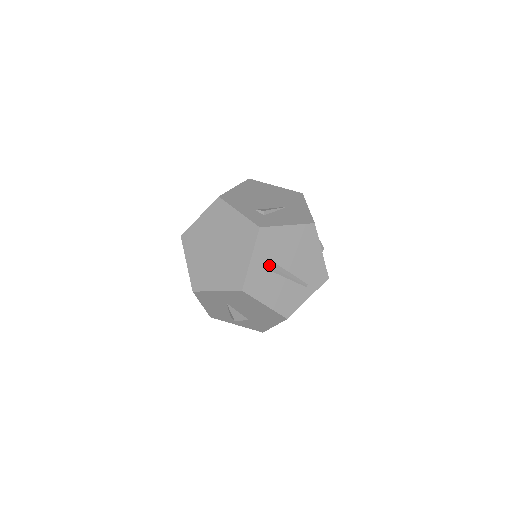
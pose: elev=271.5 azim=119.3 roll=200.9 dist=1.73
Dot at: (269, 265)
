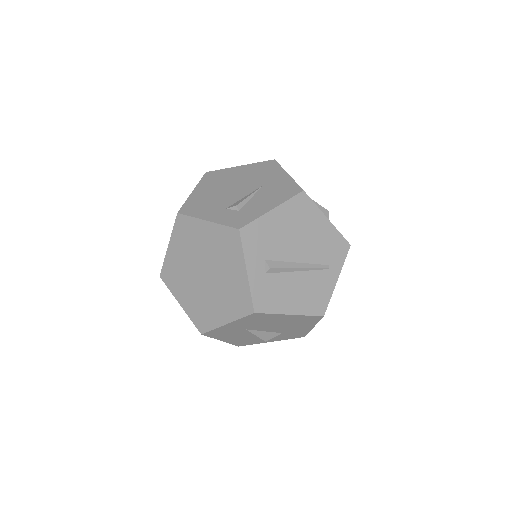
Dot at: (272, 267)
